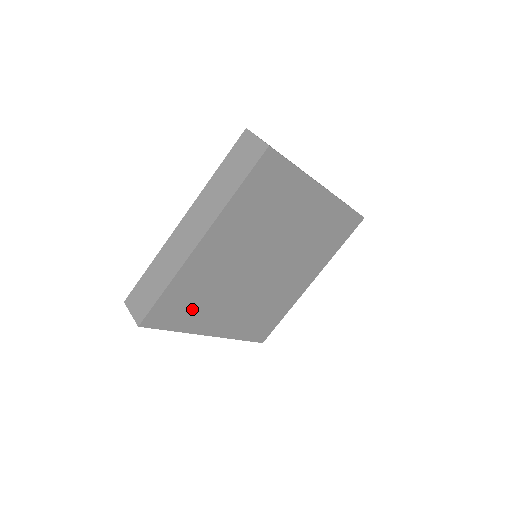
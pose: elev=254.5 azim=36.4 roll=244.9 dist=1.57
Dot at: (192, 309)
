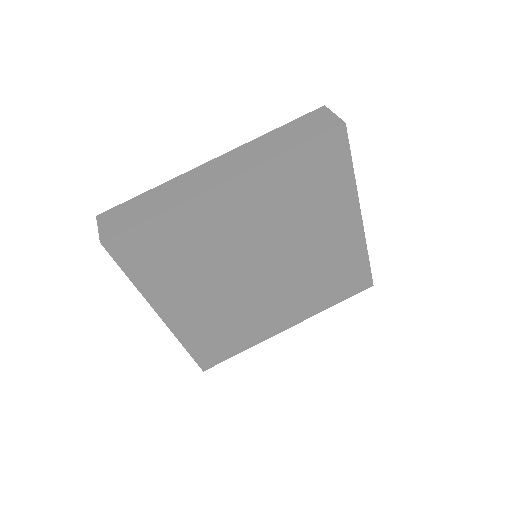
Dot at: (165, 265)
